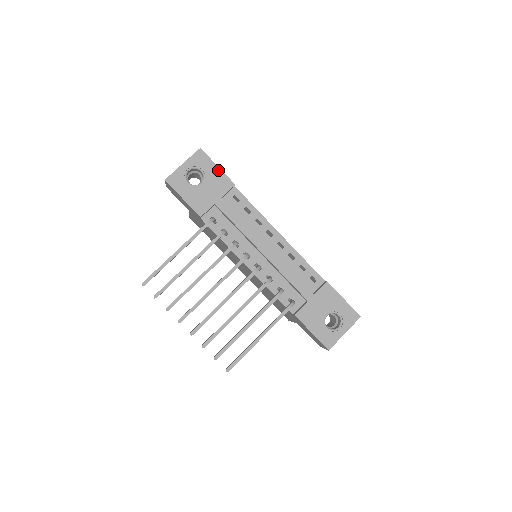
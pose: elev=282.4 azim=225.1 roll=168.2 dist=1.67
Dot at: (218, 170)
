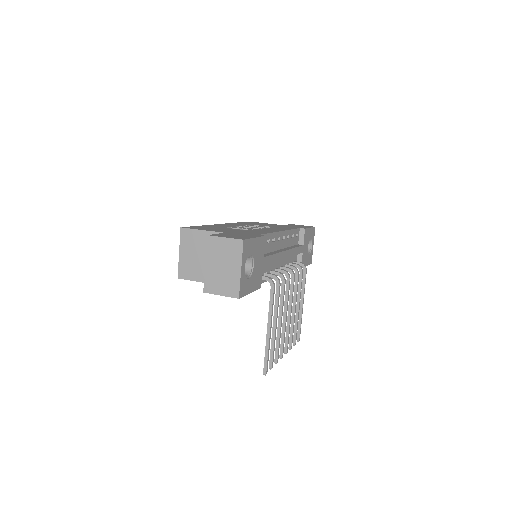
Dot at: (256, 240)
